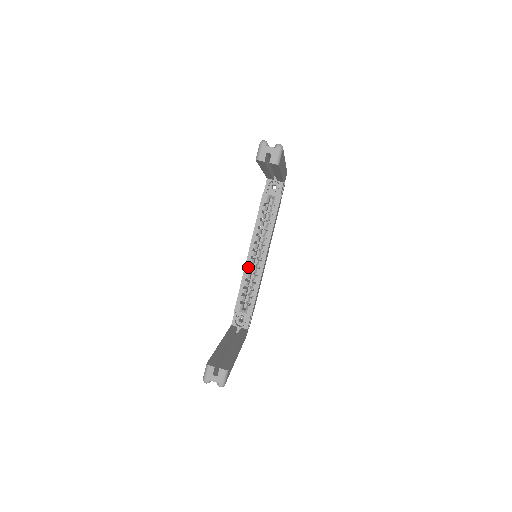
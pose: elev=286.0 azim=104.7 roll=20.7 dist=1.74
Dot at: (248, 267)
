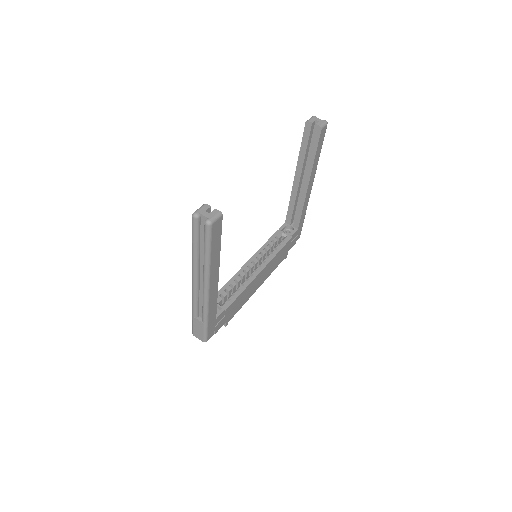
Dot at: (241, 272)
